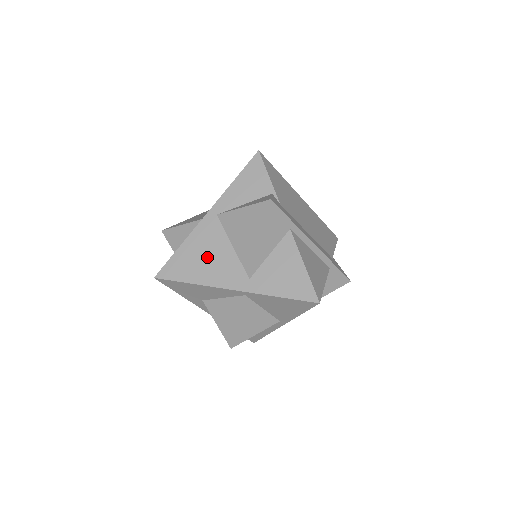
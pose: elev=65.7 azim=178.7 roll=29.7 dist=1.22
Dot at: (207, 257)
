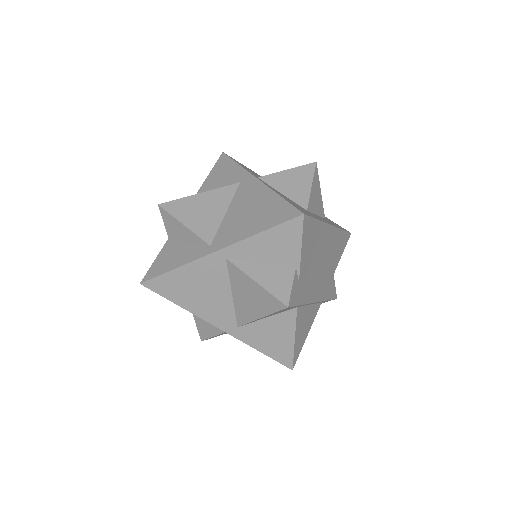
Dot at: (202, 292)
